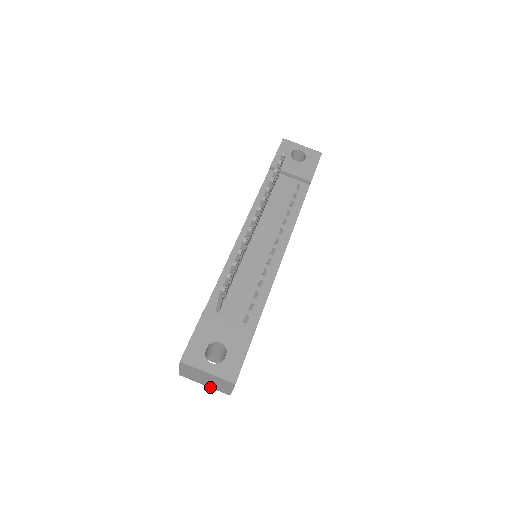
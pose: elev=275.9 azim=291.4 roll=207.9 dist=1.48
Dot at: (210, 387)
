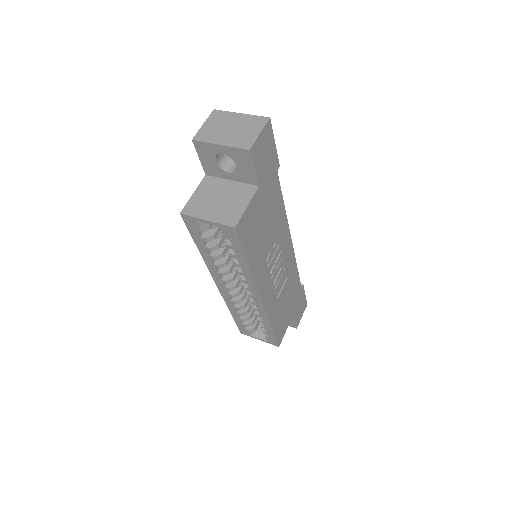
Dot at: (227, 145)
